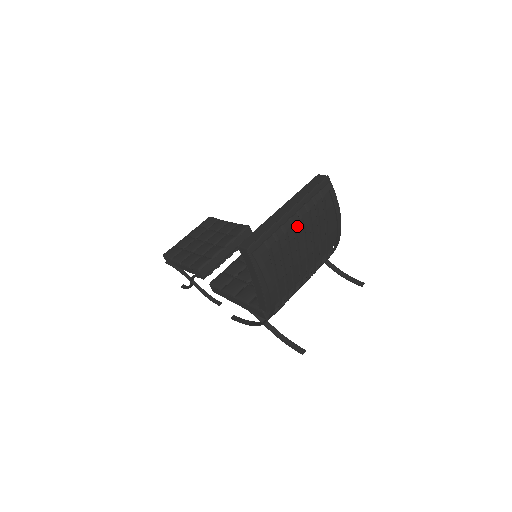
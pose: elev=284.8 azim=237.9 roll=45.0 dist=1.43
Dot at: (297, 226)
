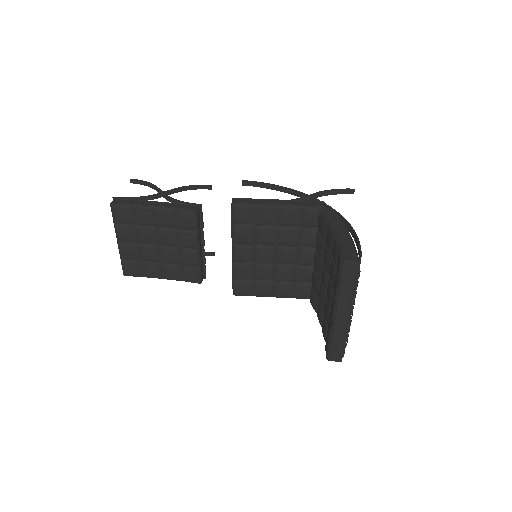
Dot at: occluded
